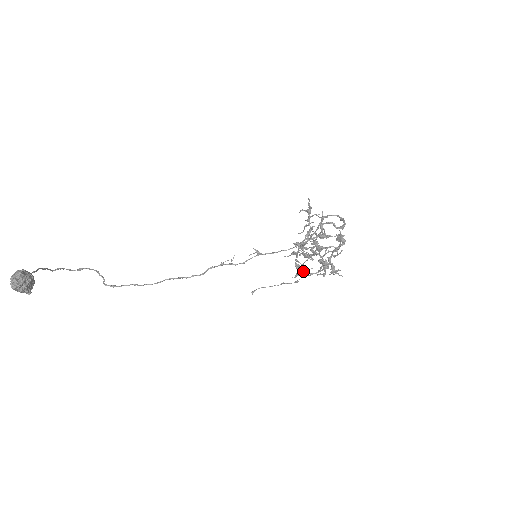
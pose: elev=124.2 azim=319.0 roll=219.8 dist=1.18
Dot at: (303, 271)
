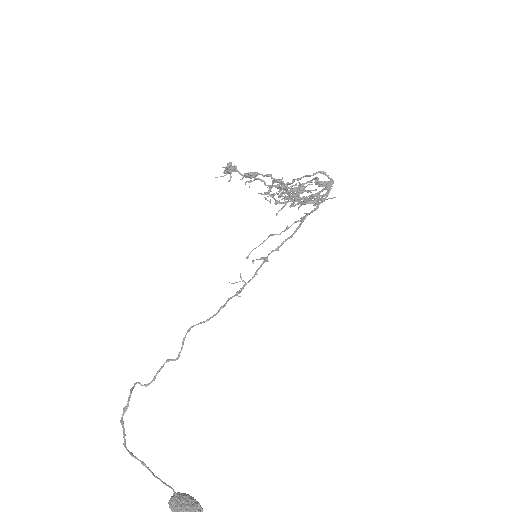
Dot at: (234, 168)
